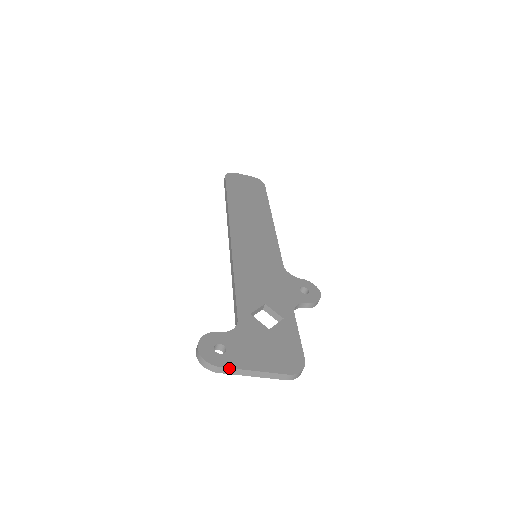
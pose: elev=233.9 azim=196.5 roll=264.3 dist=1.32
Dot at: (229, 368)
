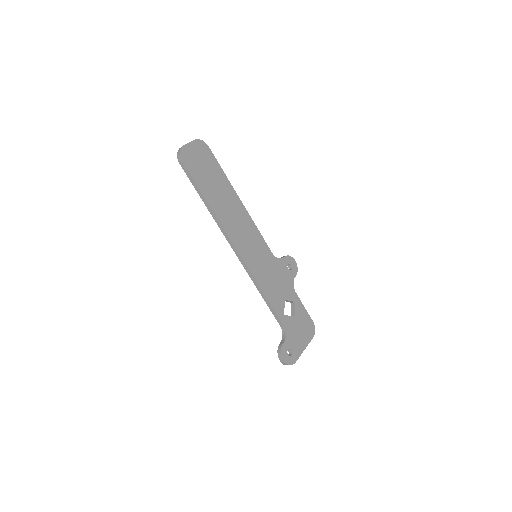
Dot at: occluded
